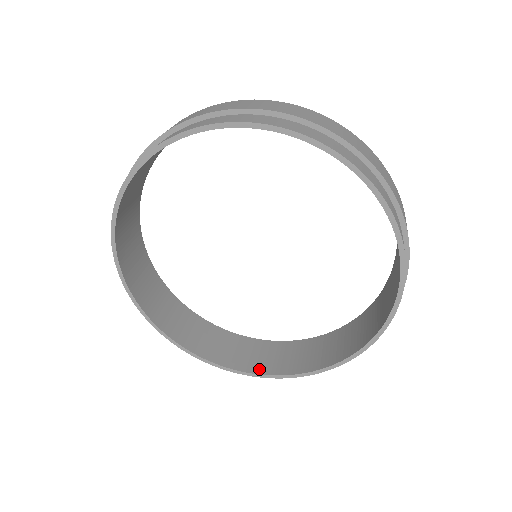
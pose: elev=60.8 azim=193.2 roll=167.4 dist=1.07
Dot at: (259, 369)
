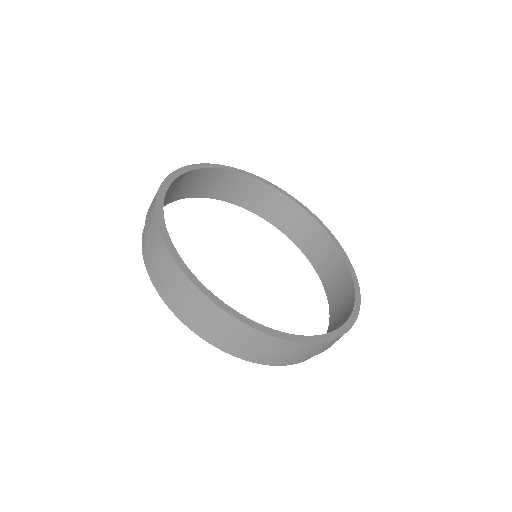
Dot at: (319, 269)
